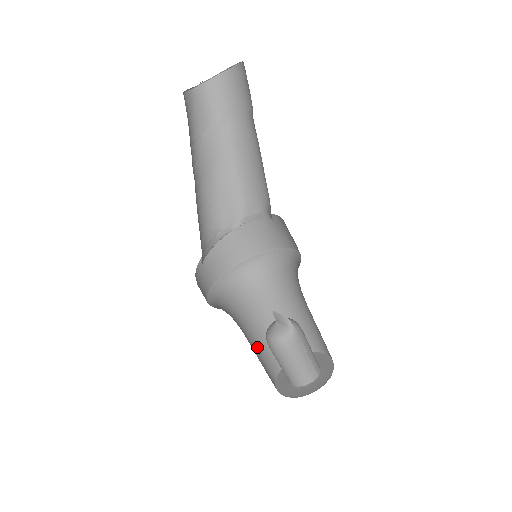
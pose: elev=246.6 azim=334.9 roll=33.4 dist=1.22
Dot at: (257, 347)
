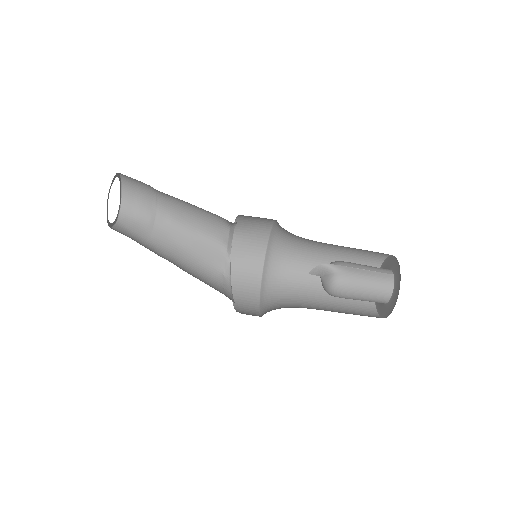
Dot at: (336, 309)
